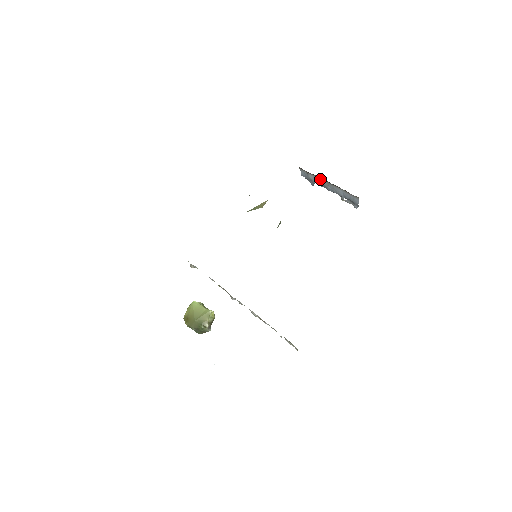
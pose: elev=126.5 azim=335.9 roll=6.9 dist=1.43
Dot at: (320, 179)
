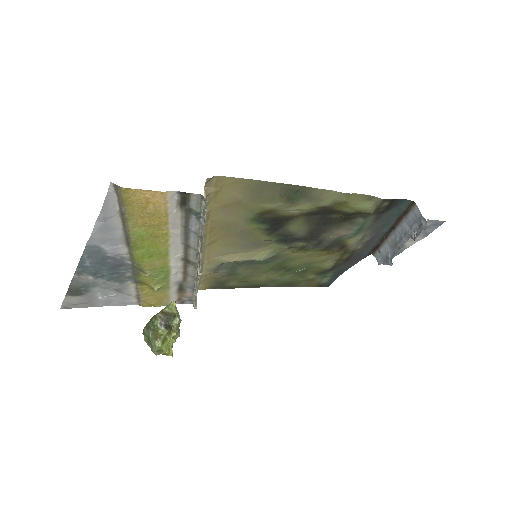
Dot at: (388, 240)
